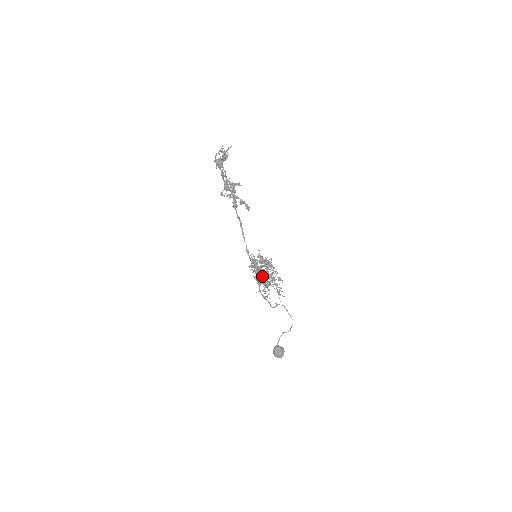
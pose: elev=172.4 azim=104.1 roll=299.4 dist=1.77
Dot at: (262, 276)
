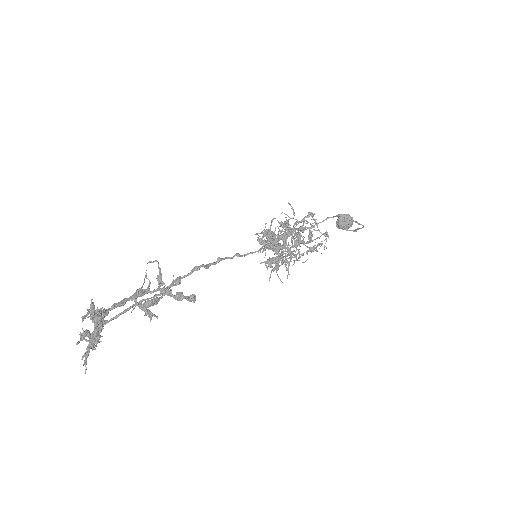
Dot at: occluded
